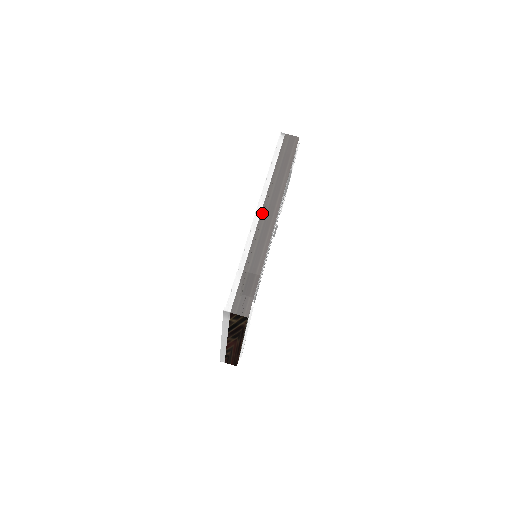
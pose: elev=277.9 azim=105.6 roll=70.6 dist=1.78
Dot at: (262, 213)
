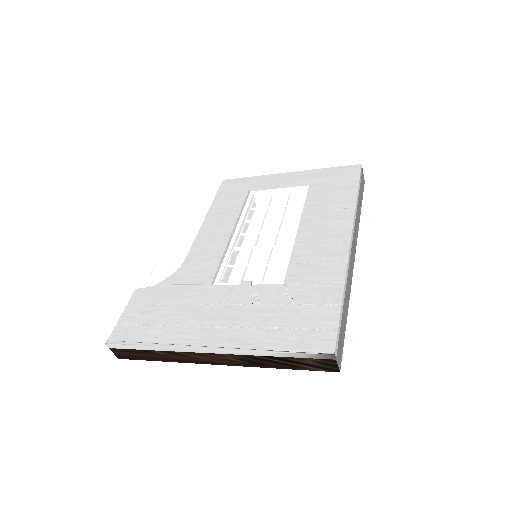
Dot at: (352, 246)
